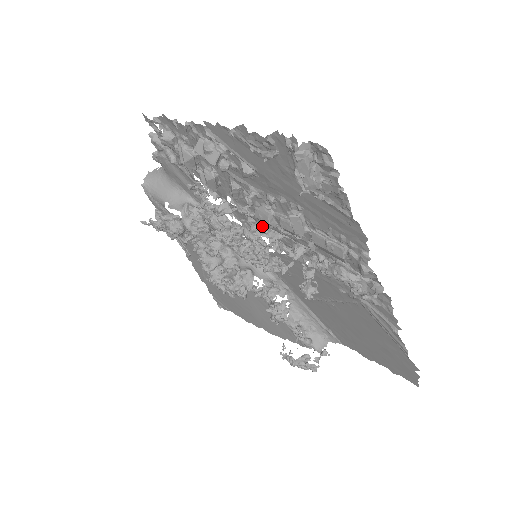
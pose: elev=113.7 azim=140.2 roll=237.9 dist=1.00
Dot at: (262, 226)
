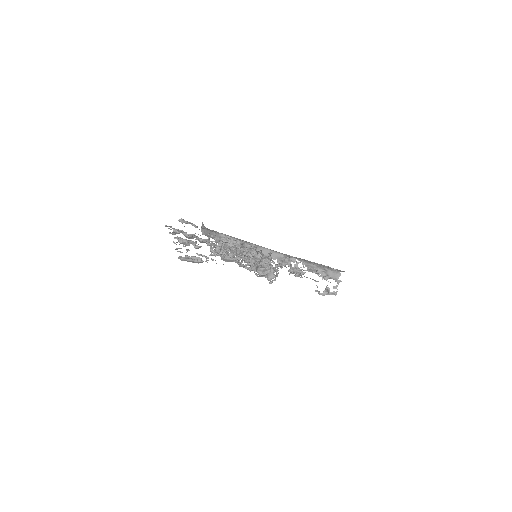
Dot at: (237, 250)
